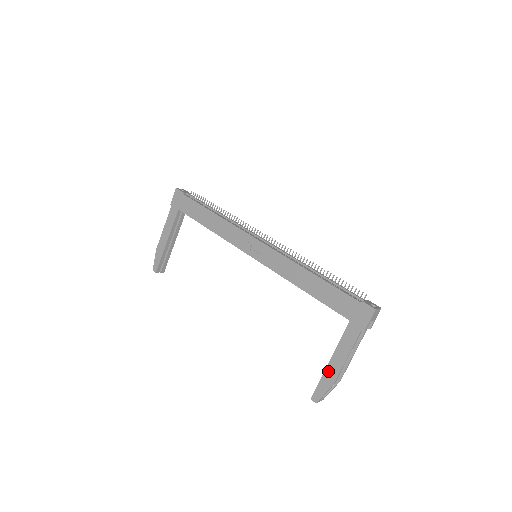
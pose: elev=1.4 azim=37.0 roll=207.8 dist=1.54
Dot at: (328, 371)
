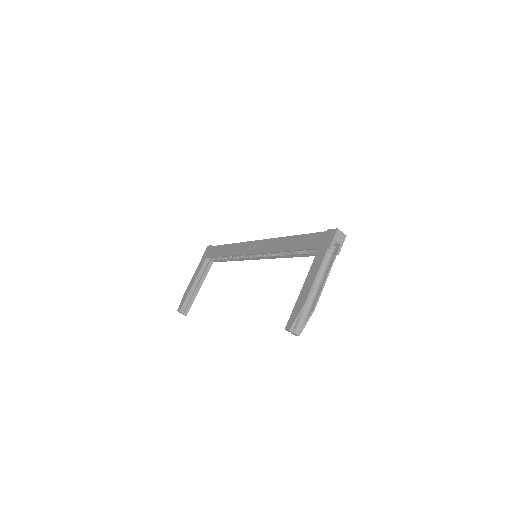
Dot at: (300, 296)
